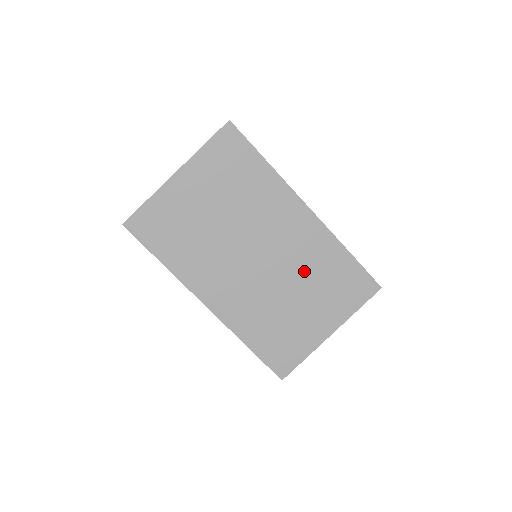
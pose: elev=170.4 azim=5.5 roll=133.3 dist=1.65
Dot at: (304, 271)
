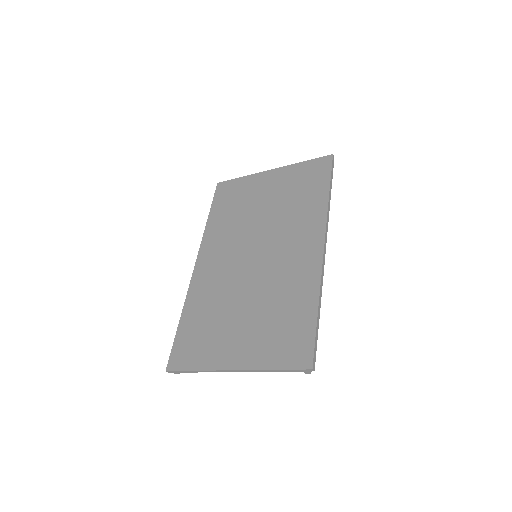
Dot at: (271, 293)
